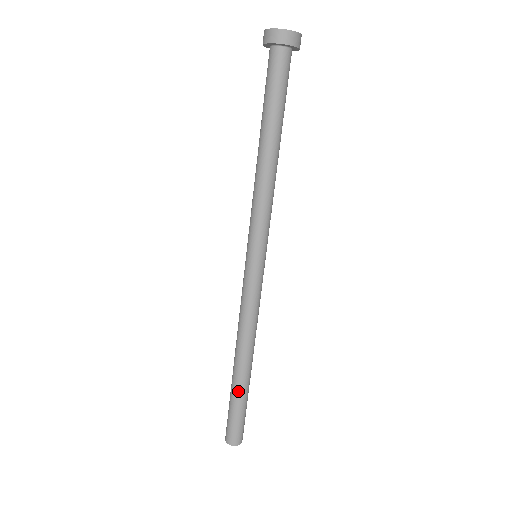
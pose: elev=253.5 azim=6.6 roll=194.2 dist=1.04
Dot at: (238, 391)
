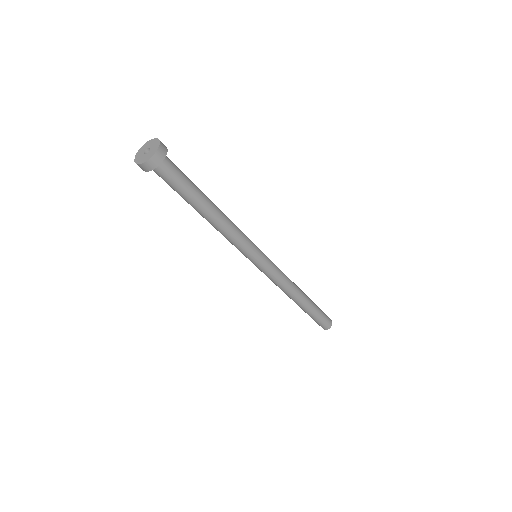
Dot at: (312, 309)
